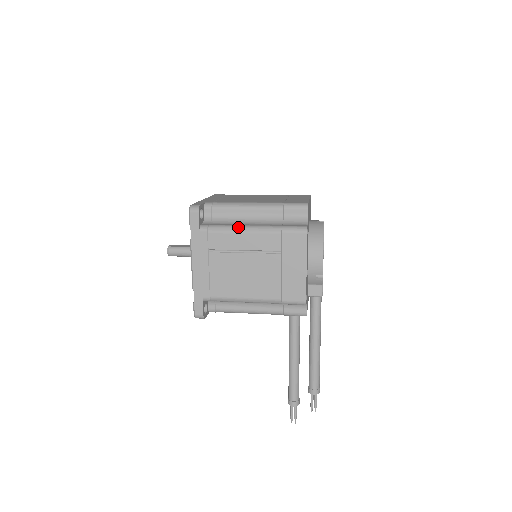
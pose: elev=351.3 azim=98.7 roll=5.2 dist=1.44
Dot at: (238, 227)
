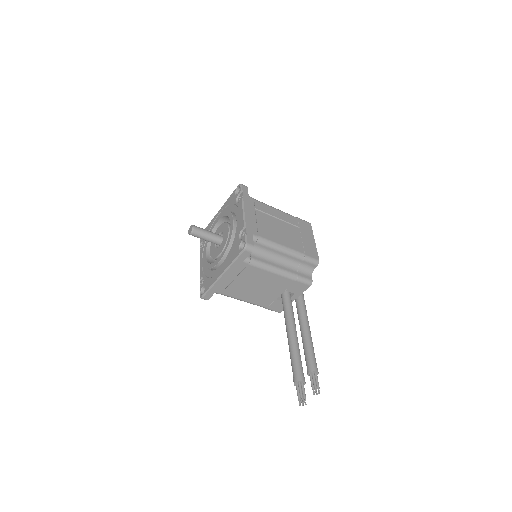
Dot at: (271, 206)
